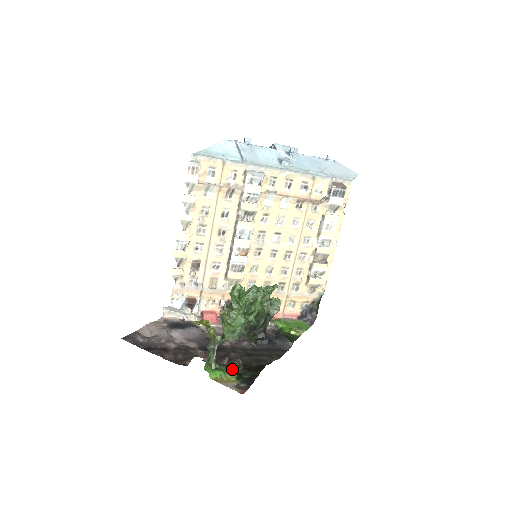
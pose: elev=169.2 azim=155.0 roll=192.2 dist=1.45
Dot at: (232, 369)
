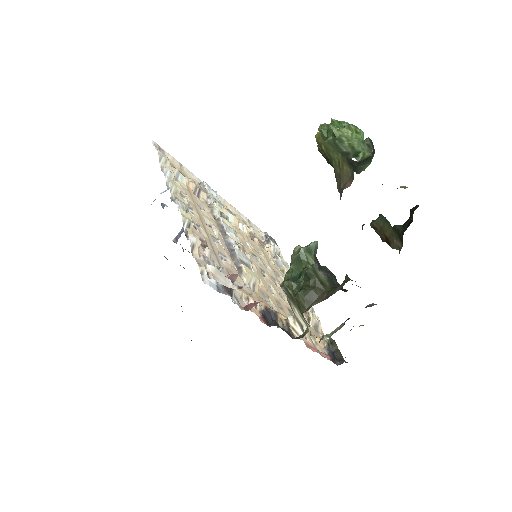
Dot at: occluded
